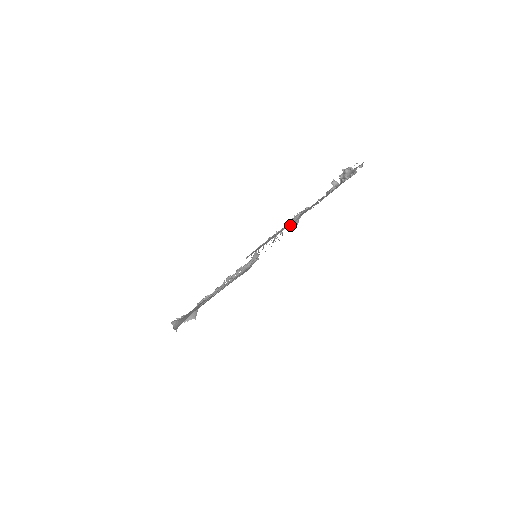
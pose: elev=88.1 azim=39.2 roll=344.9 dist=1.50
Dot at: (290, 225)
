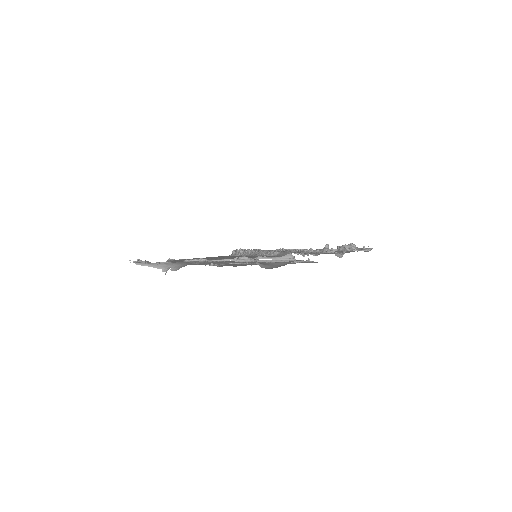
Dot at: occluded
